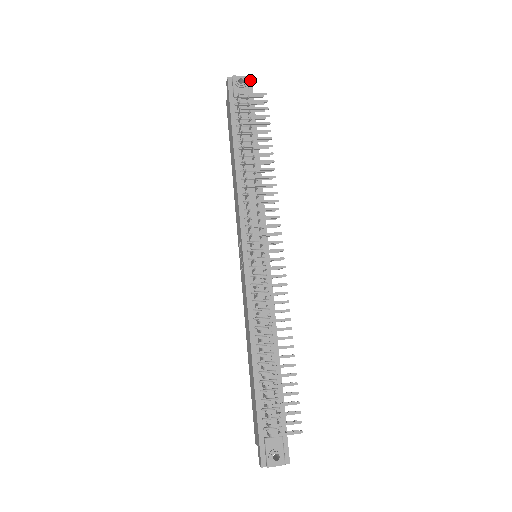
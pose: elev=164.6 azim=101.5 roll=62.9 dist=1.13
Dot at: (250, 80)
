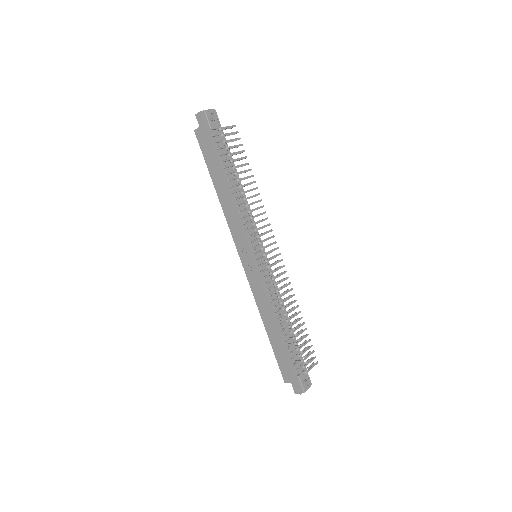
Dot at: (215, 112)
